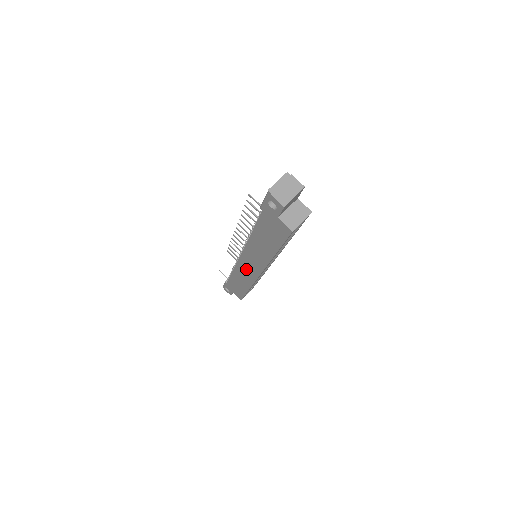
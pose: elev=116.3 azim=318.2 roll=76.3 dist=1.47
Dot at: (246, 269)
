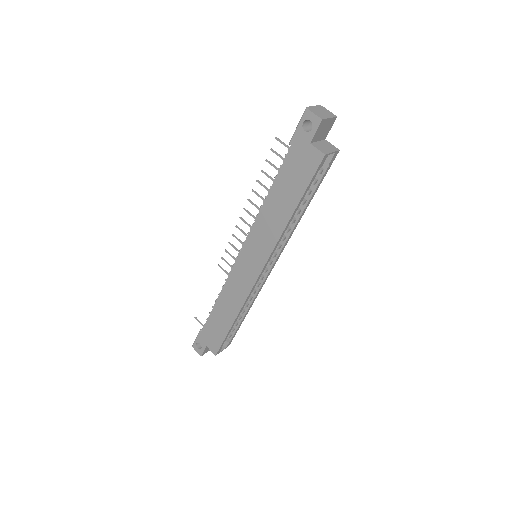
Dot at: (241, 276)
